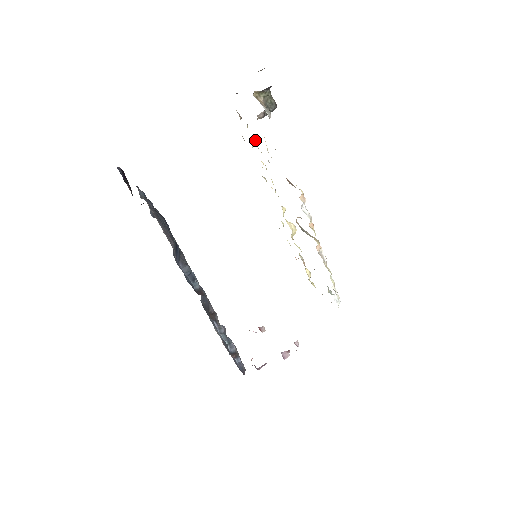
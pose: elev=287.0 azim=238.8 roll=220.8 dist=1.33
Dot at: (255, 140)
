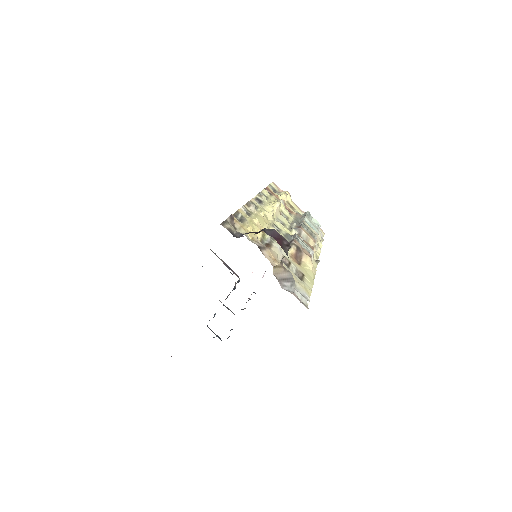
Dot at: (257, 238)
